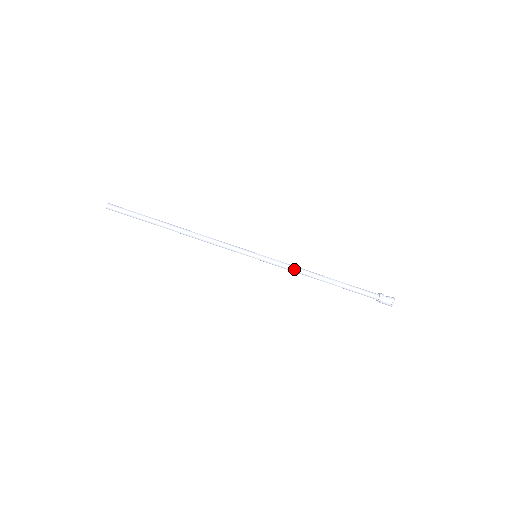
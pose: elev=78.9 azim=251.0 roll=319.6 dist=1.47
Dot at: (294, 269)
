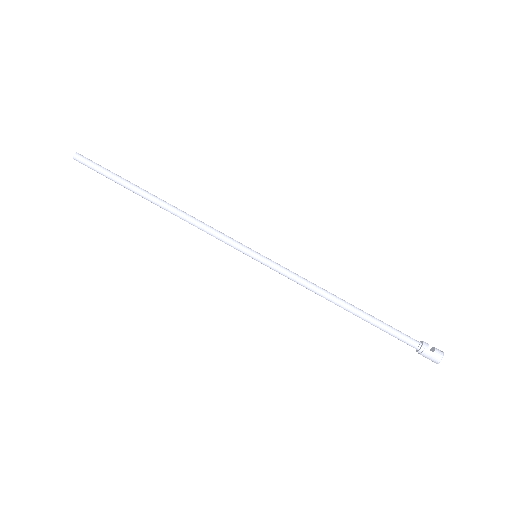
Dot at: (304, 285)
